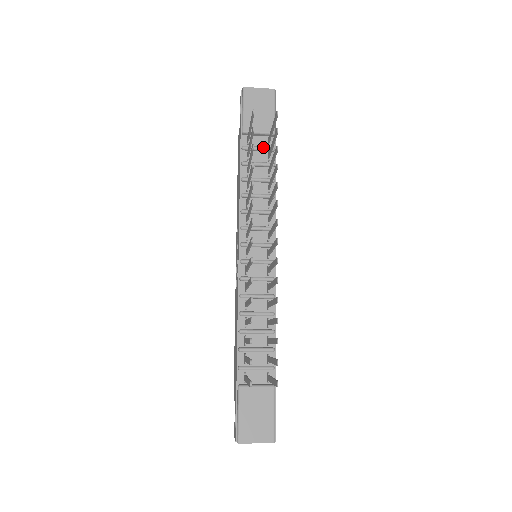
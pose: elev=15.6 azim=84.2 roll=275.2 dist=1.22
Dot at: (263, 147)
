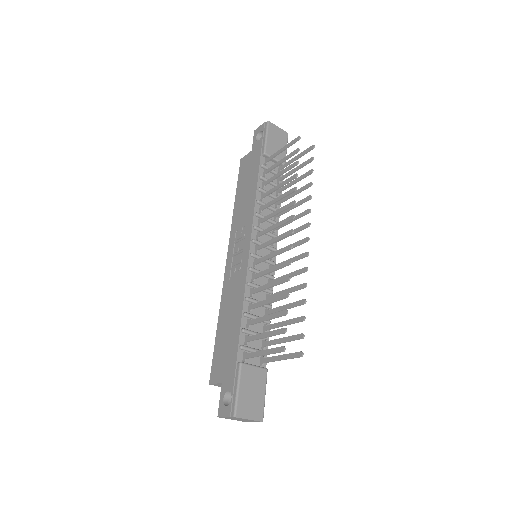
Dot at: (276, 171)
